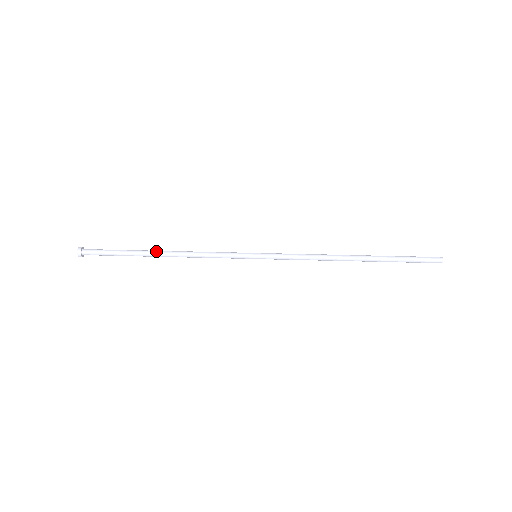
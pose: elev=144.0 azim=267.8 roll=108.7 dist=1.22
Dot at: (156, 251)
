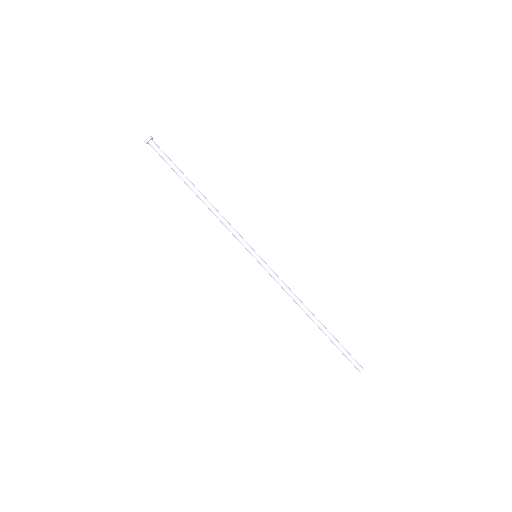
Dot at: (196, 191)
